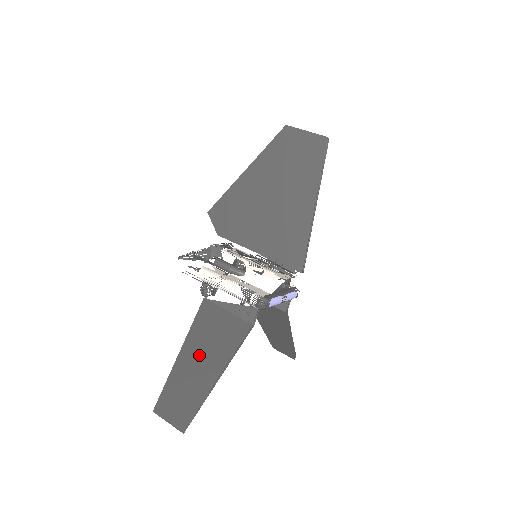
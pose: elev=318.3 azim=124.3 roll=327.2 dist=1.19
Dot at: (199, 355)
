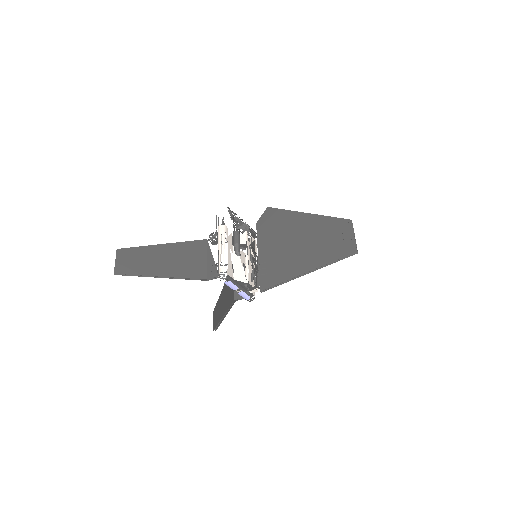
Dot at: (167, 257)
